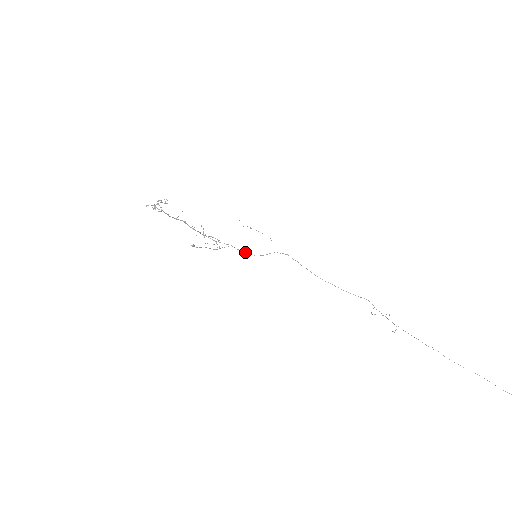
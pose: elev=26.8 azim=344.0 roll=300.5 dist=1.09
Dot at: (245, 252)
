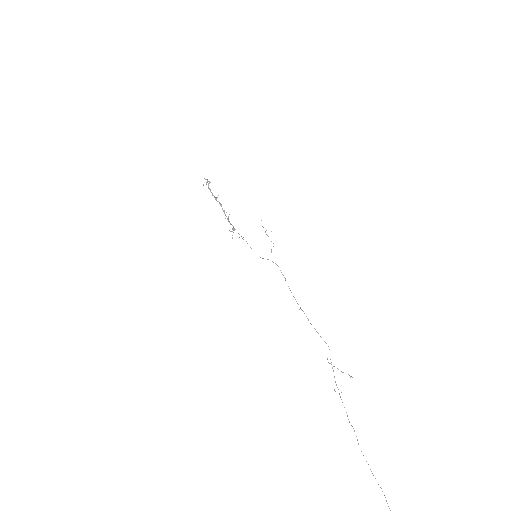
Dot at: occluded
